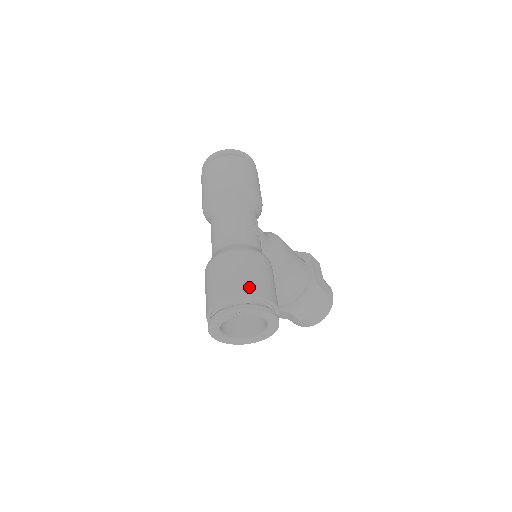
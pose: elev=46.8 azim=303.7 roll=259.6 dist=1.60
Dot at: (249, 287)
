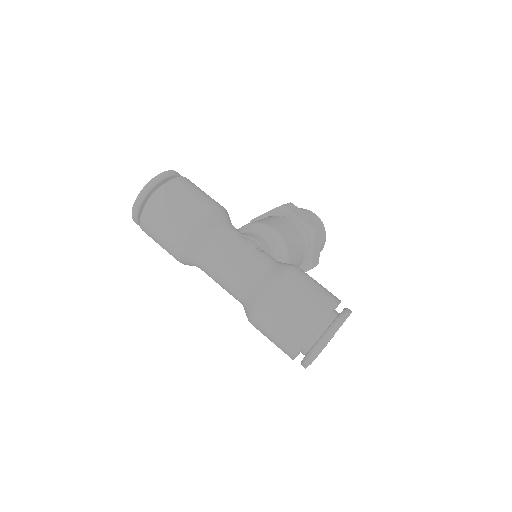
Dot at: (316, 314)
